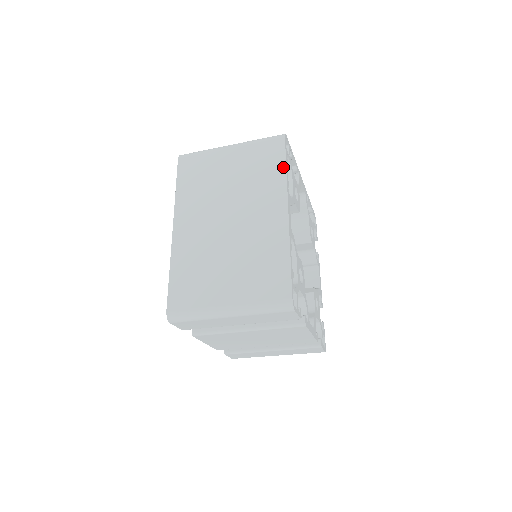
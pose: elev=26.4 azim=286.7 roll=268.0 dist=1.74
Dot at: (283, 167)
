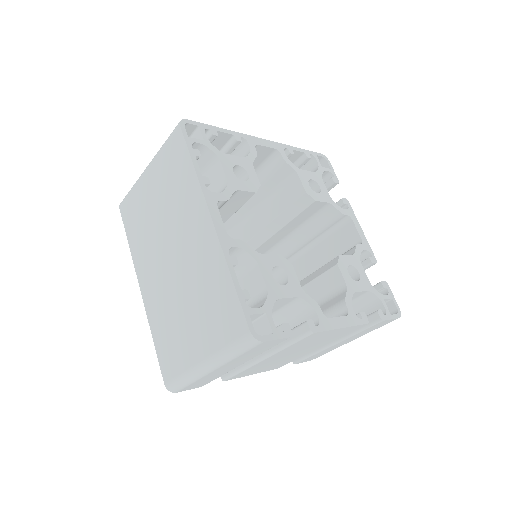
Dot at: (190, 165)
